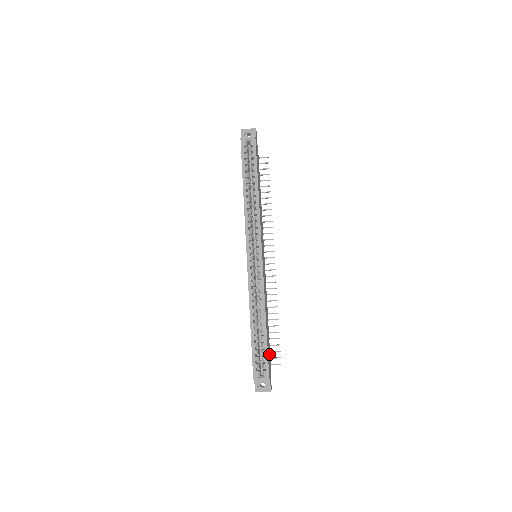
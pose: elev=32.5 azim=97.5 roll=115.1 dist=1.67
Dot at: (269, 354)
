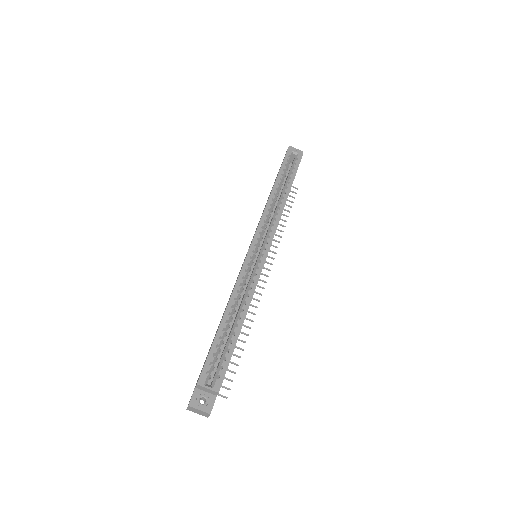
Dot at: occluded
